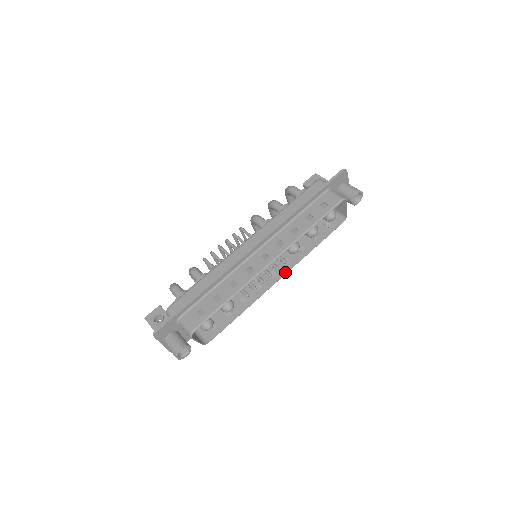
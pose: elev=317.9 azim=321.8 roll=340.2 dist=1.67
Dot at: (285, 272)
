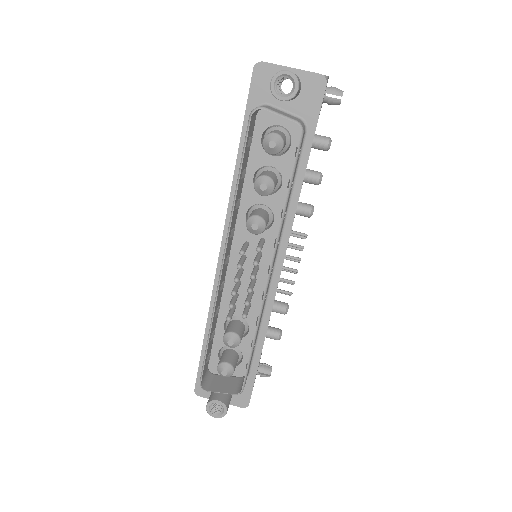
Dot at: (271, 262)
